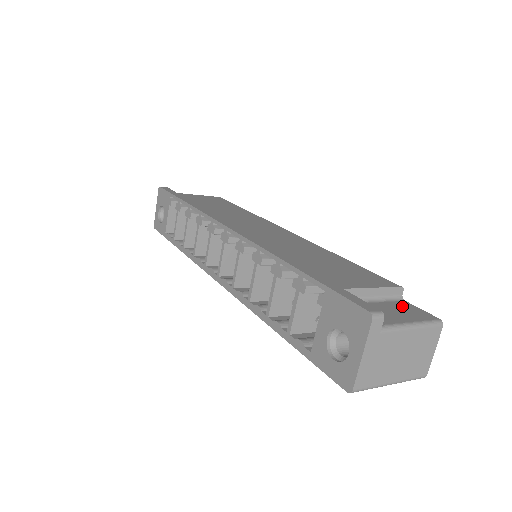
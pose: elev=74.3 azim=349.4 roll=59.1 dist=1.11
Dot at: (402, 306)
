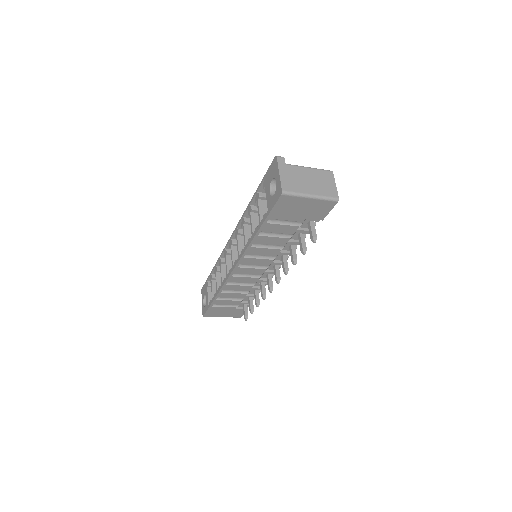
Dot at: occluded
